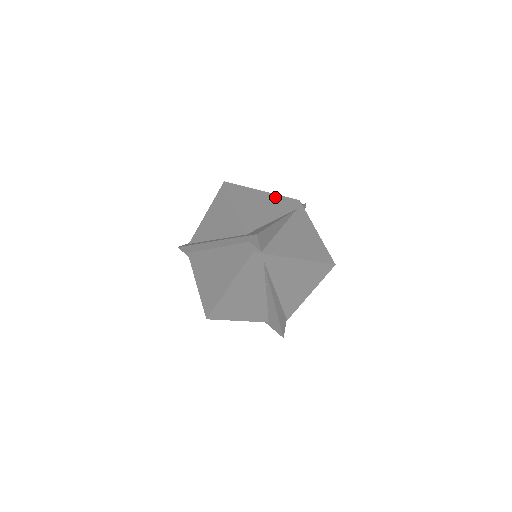
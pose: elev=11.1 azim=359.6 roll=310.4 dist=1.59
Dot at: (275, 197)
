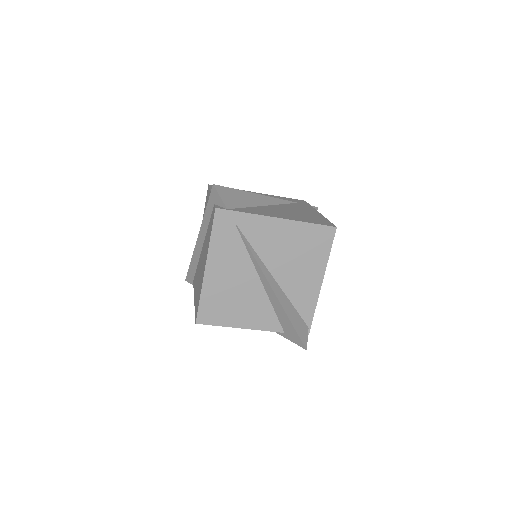
Dot at: (271, 196)
